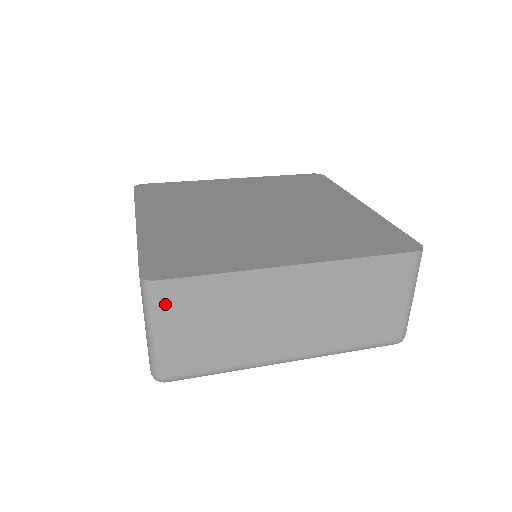
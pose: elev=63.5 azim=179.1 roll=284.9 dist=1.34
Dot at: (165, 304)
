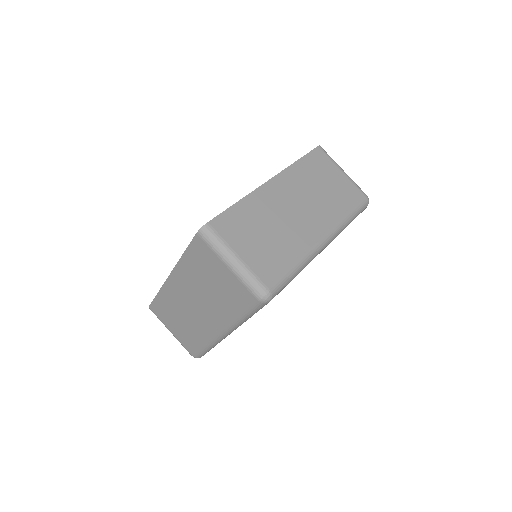
Dot at: (225, 235)
